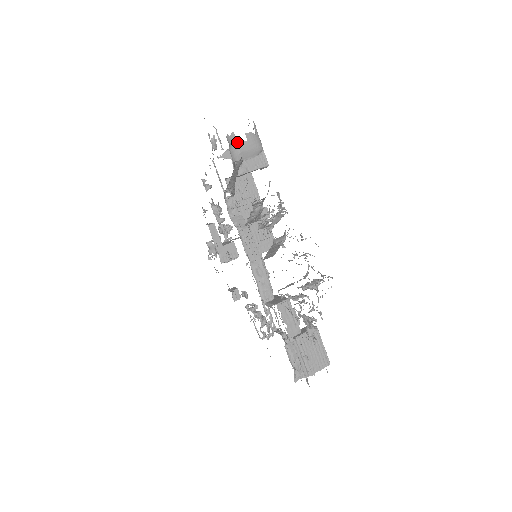
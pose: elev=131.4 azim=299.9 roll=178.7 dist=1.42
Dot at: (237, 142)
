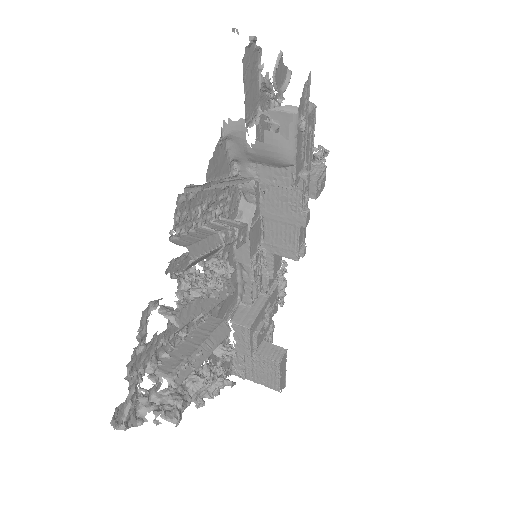
Dot at: occluded
